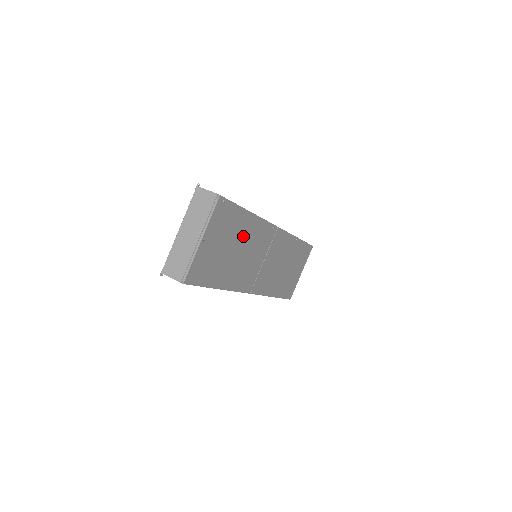
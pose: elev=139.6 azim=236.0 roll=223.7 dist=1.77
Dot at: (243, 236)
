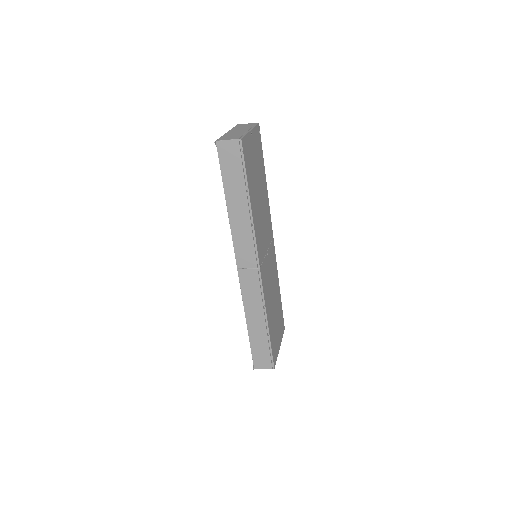
Dot at: (262, 189)
